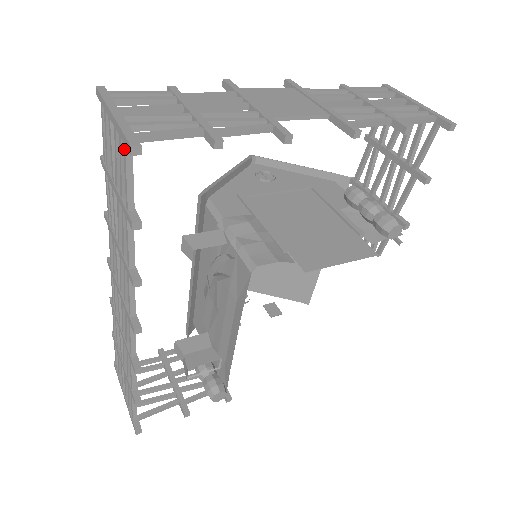
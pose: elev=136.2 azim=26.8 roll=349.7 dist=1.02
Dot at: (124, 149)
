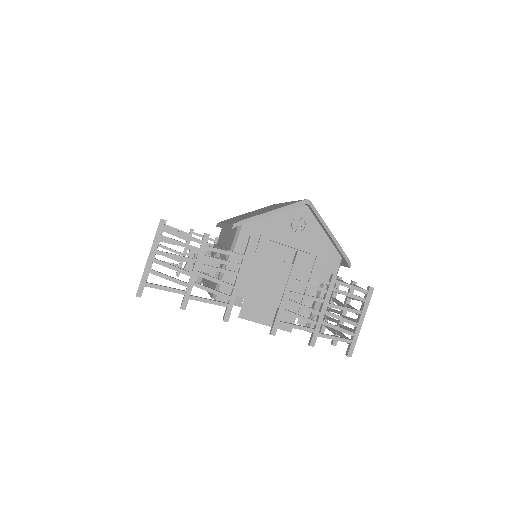
Dot at: occluded
